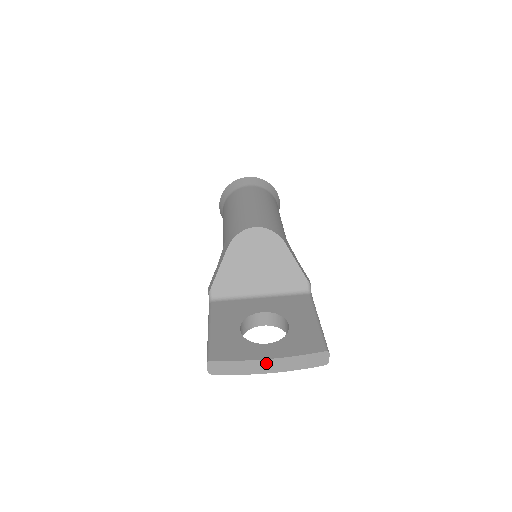
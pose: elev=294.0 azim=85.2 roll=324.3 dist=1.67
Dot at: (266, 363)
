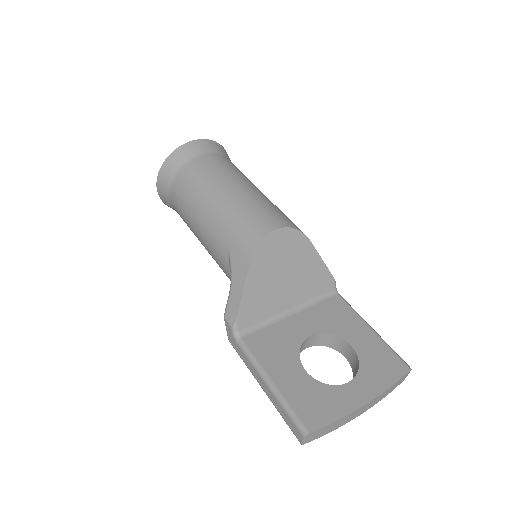
Dot at: (363, 408)
